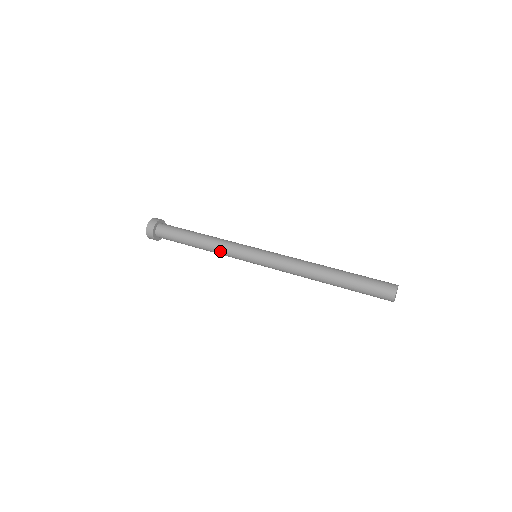
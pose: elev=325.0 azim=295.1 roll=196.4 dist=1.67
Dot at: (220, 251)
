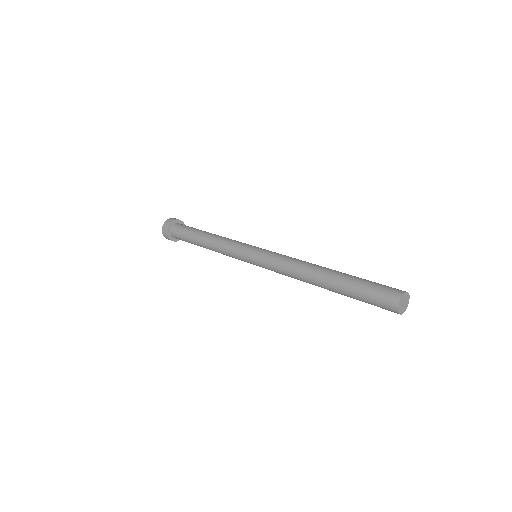
Dot at: (223, 244)
